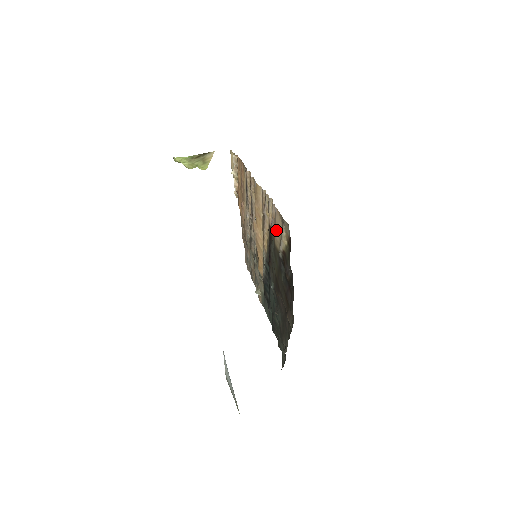
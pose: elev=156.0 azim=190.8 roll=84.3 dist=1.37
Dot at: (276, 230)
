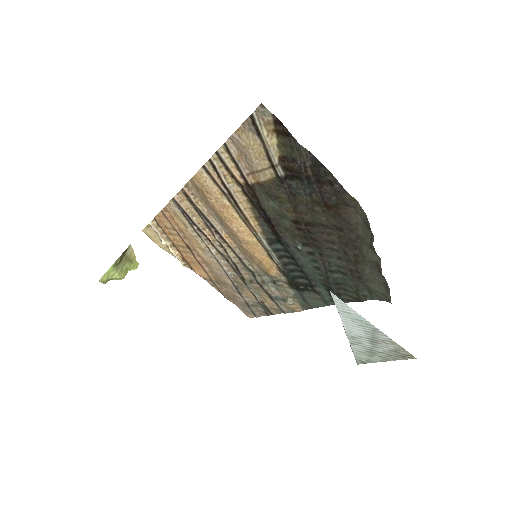
Dot at: (253, 158)
